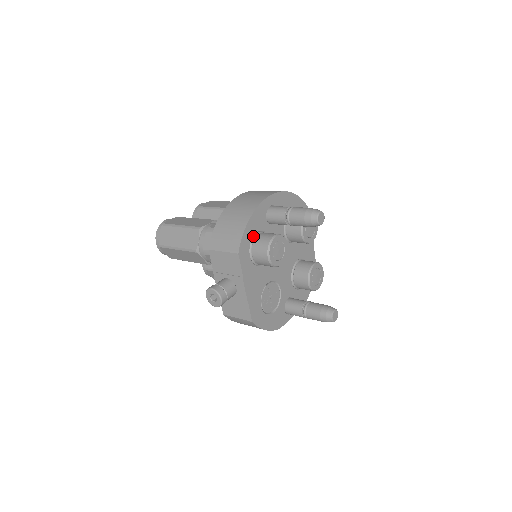
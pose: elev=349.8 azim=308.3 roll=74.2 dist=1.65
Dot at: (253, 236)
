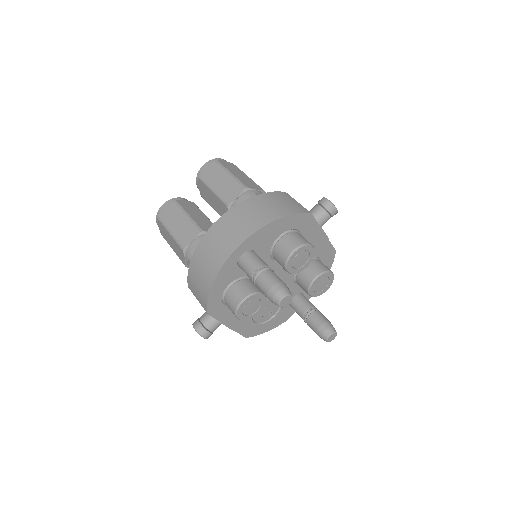
Dot at: (224, 289)
